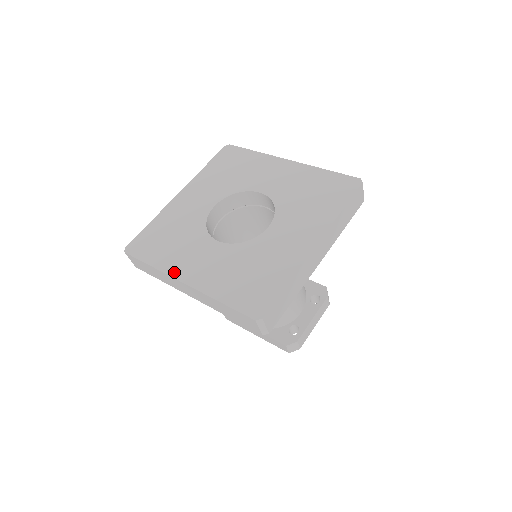
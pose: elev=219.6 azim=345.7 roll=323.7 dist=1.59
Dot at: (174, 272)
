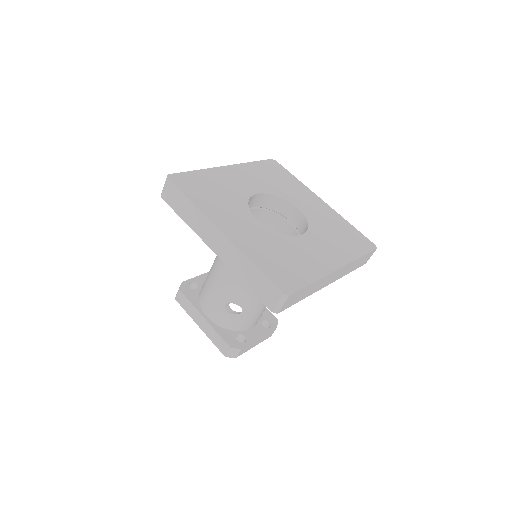
Dot at: (214, 219)
